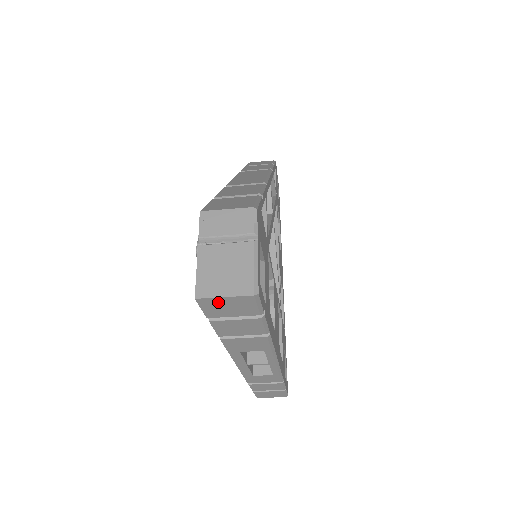
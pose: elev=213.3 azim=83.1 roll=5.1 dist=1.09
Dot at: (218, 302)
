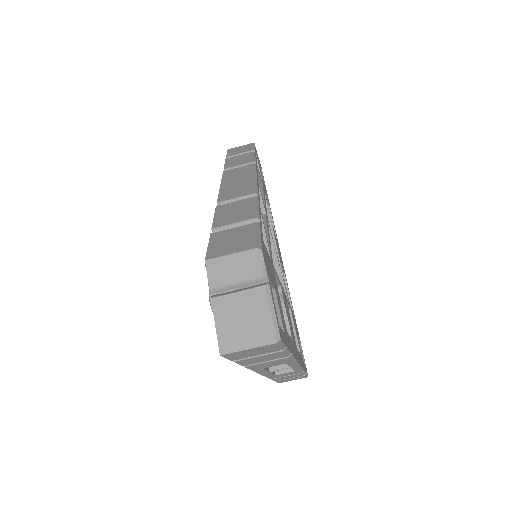
Dot at: (242, 352)
